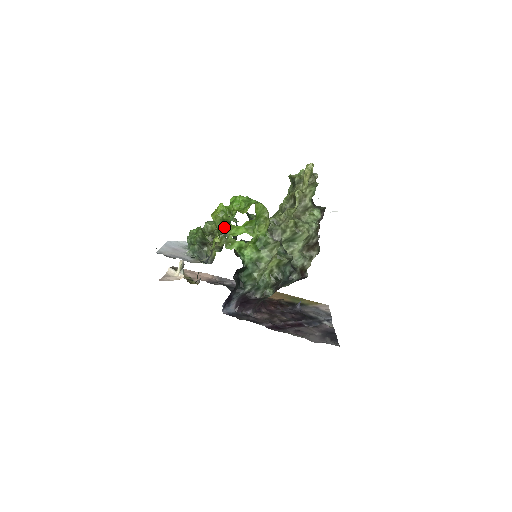
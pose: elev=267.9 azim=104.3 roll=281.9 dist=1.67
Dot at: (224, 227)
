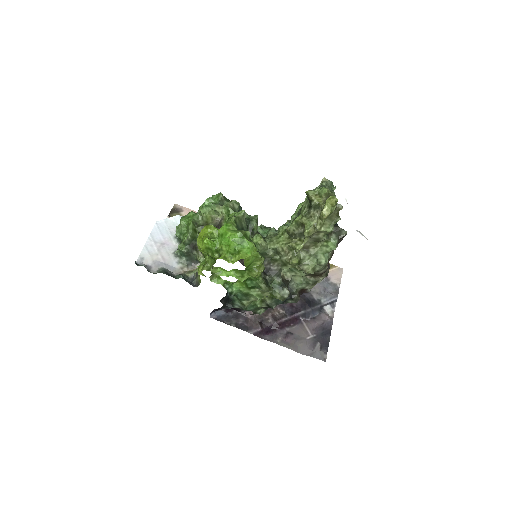
Dot at: (210, 261)
